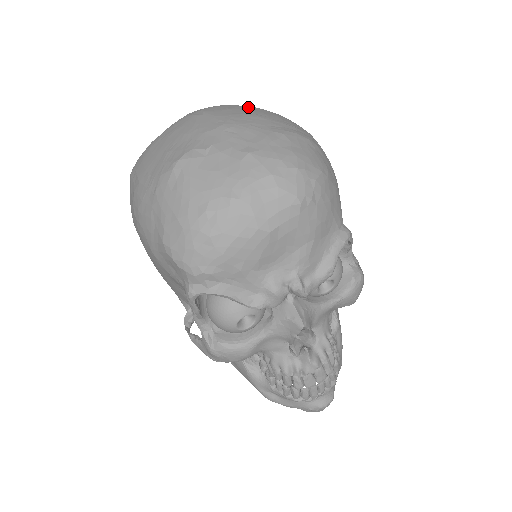
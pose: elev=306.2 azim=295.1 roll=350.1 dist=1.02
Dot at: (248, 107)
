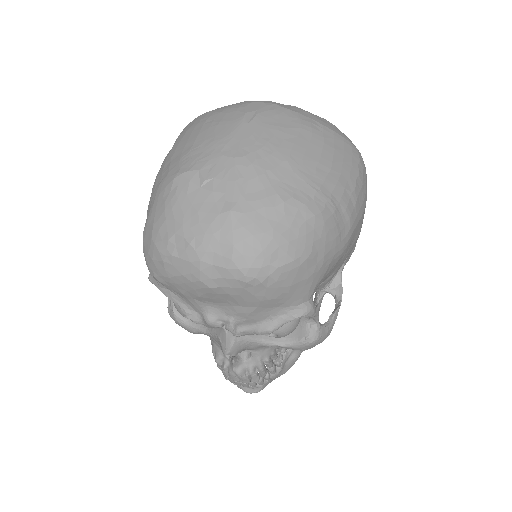
Dot at: (303, 132)
